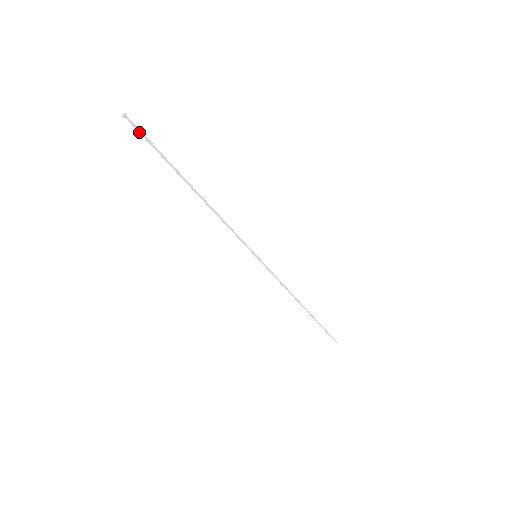
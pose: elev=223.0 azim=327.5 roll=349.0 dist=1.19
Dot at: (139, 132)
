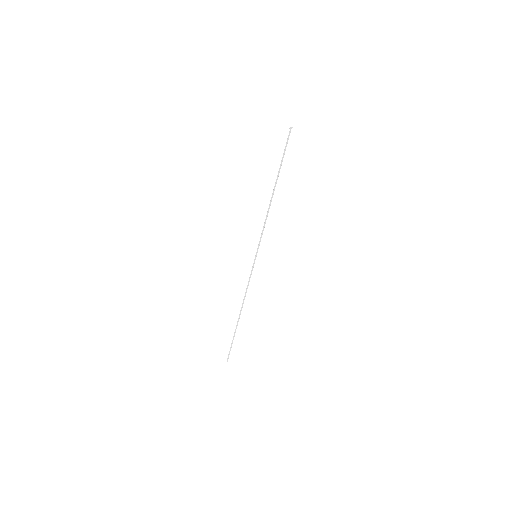
Dot at: (287, 140)
